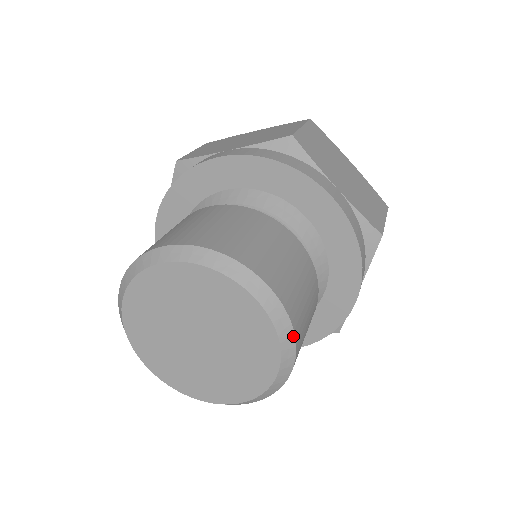
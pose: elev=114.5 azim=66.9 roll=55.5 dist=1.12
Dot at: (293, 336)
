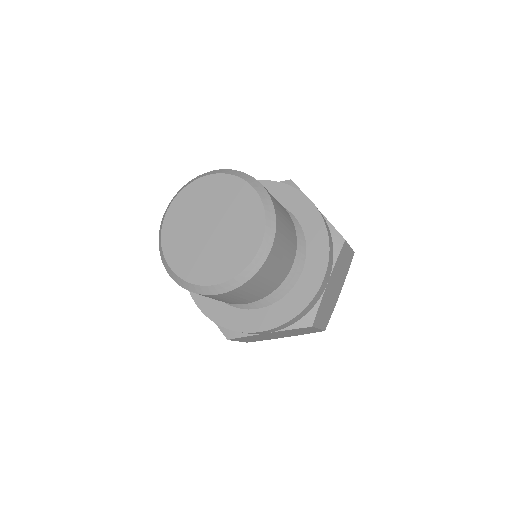
Dot at: (275, 220)
